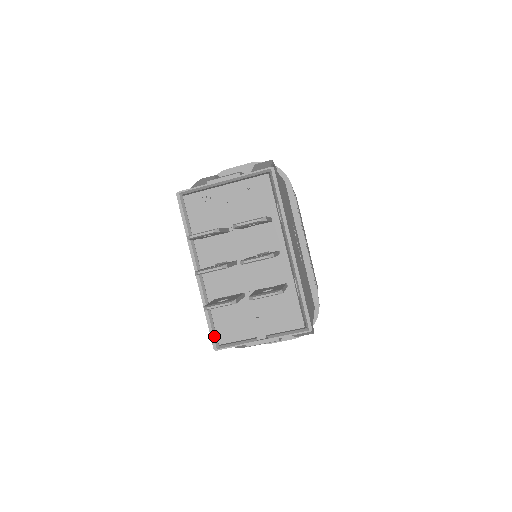
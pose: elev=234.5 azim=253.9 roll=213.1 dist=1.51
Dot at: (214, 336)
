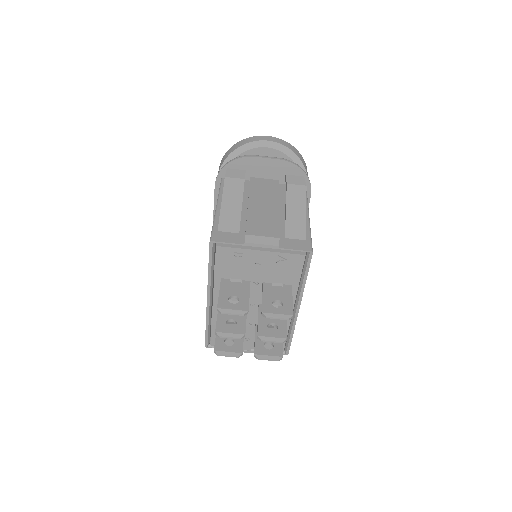
Dot at: (208, 339)
